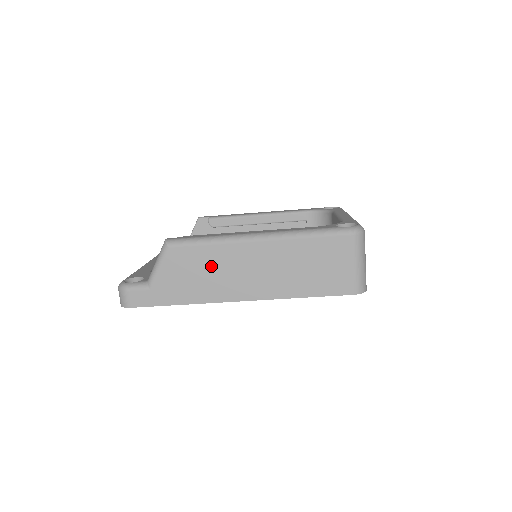
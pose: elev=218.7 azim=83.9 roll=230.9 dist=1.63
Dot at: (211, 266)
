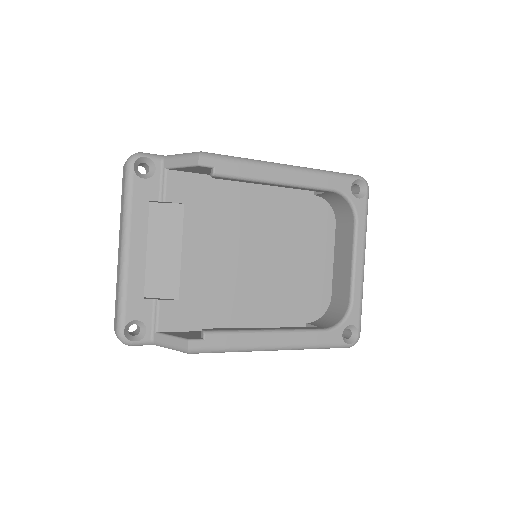
Dot at: occluded
